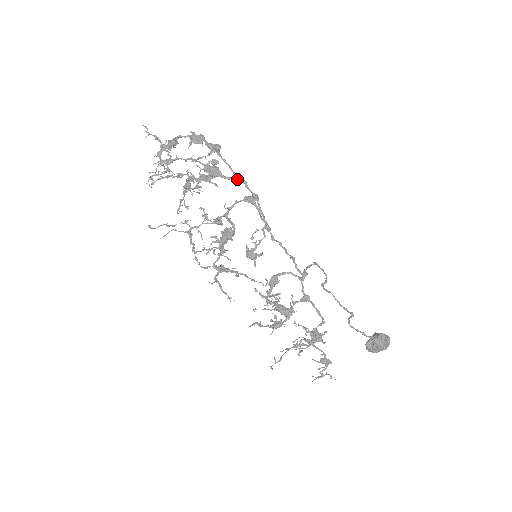
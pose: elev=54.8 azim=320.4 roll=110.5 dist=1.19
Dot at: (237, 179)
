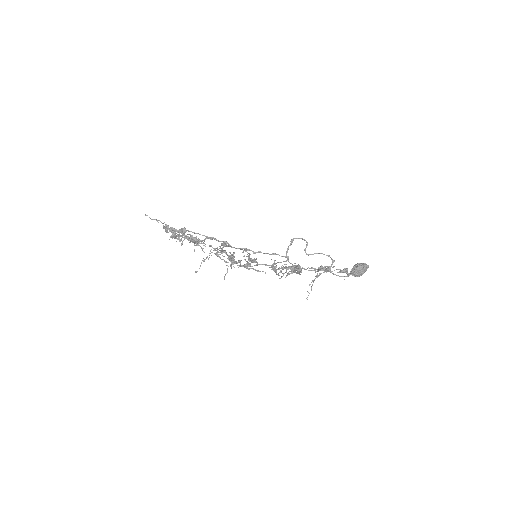
Dot at: occluded
